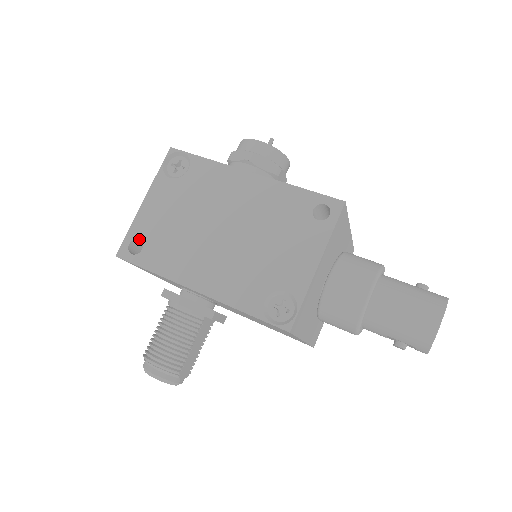
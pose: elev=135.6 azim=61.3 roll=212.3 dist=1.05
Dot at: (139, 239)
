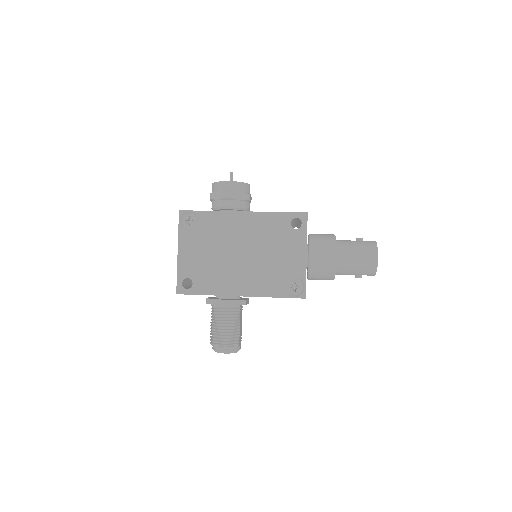
Dot at: occluded
